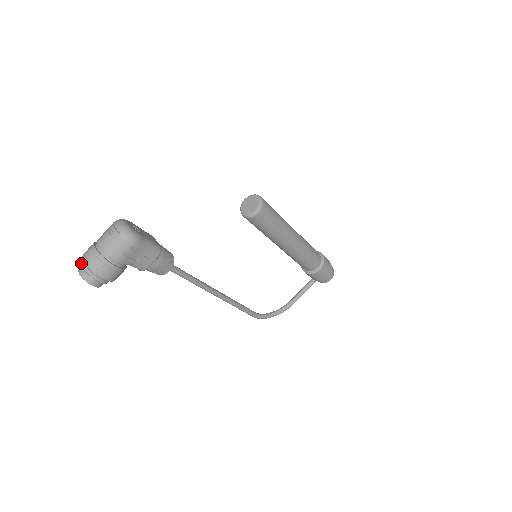
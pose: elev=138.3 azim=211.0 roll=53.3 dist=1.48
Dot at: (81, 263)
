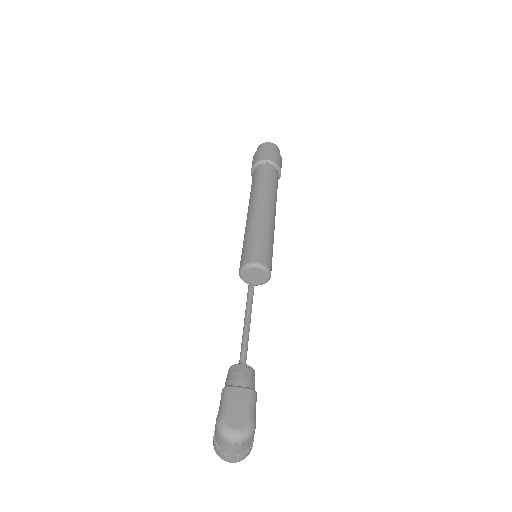
Dot at: occluded
